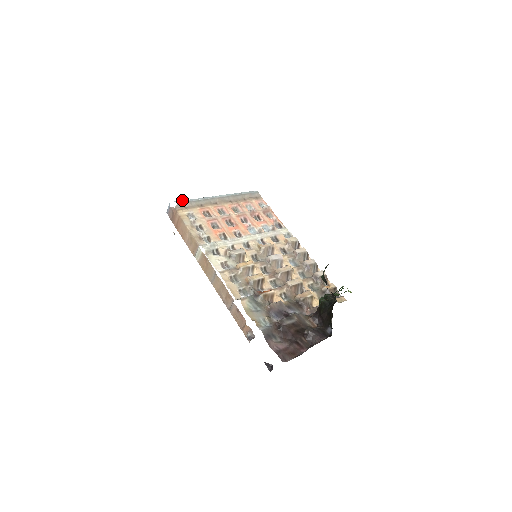
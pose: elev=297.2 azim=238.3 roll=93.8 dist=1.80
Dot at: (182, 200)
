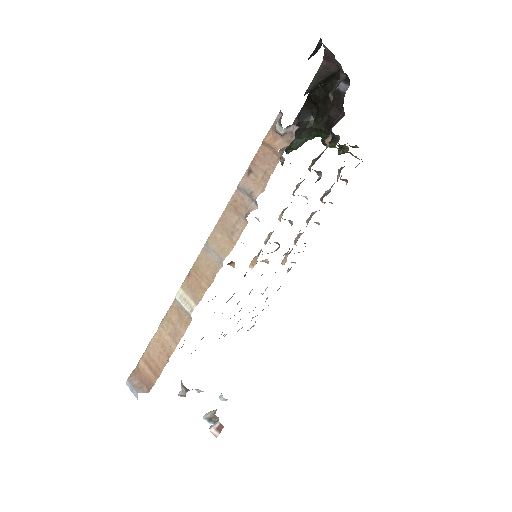
Dot at: occluded
